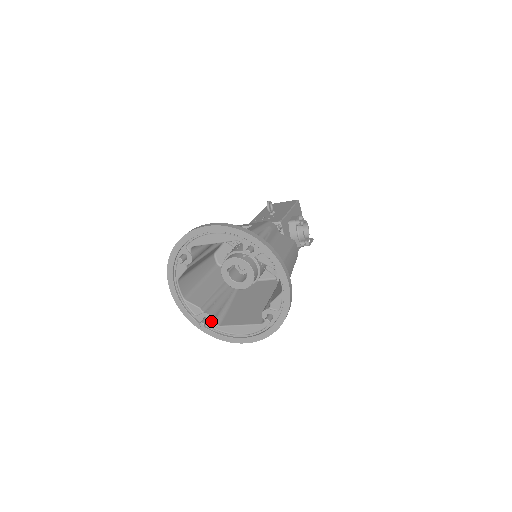
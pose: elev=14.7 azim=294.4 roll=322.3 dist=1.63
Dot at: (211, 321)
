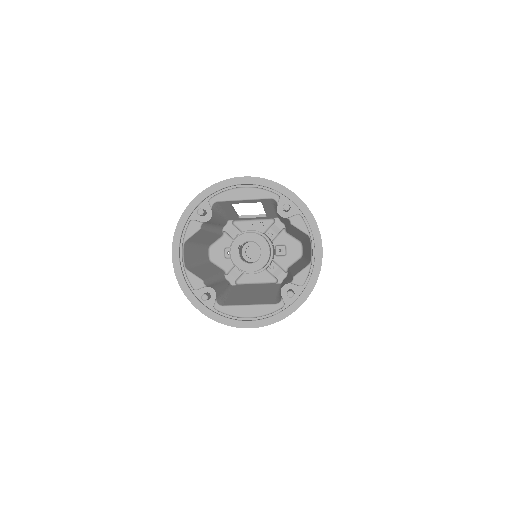
Dot at: (214, 298)
